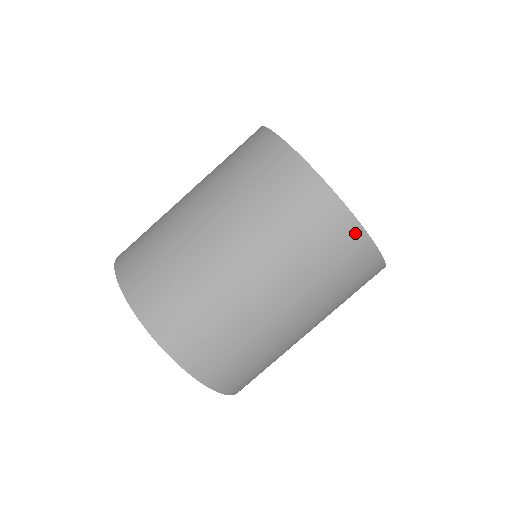
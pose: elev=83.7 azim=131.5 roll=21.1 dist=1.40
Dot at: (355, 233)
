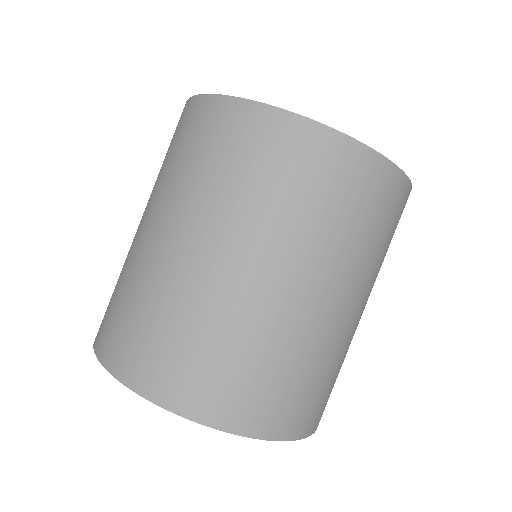
Dot at: (320, 138)
